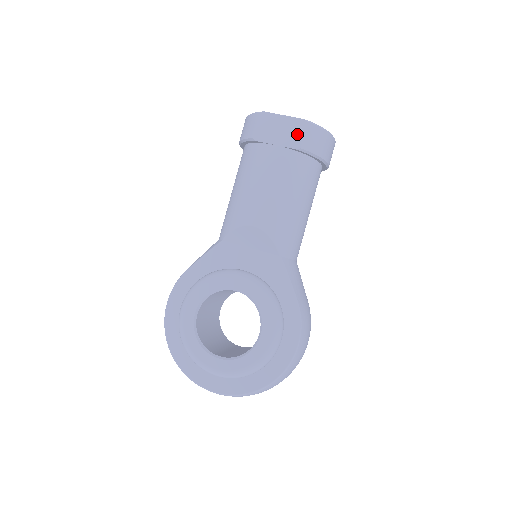
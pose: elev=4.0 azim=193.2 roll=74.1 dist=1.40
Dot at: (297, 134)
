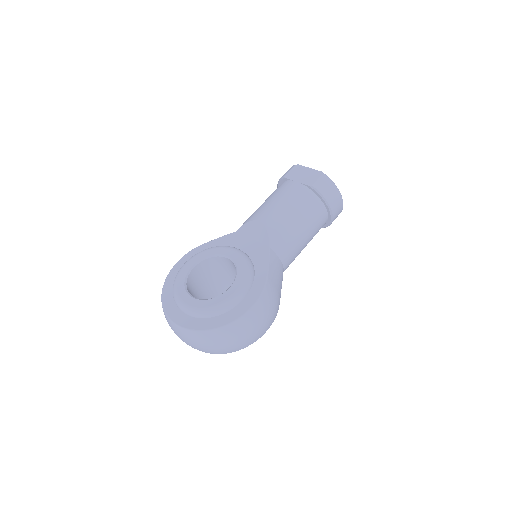
Dot at: (313, 178)
